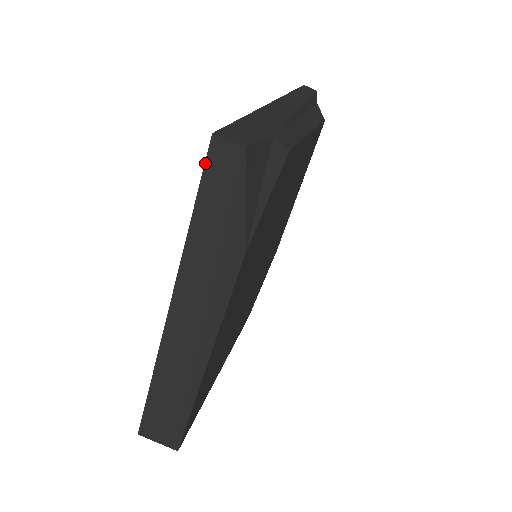
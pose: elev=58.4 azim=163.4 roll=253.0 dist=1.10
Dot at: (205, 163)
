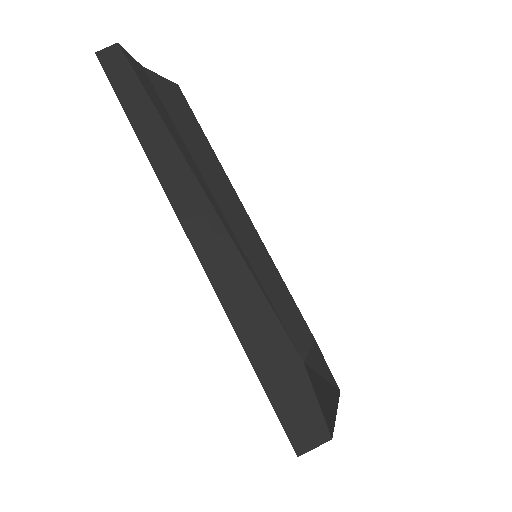
Dot at: occluded
